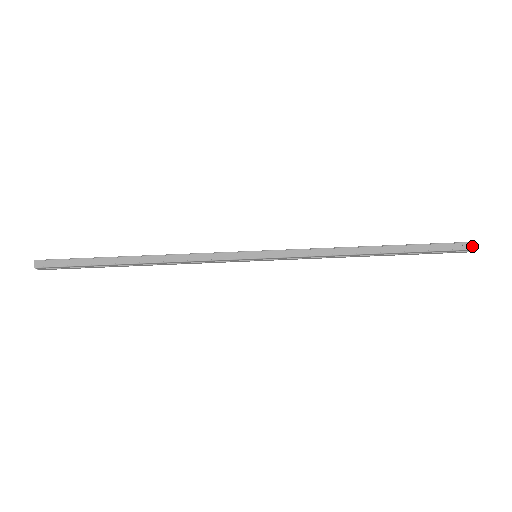
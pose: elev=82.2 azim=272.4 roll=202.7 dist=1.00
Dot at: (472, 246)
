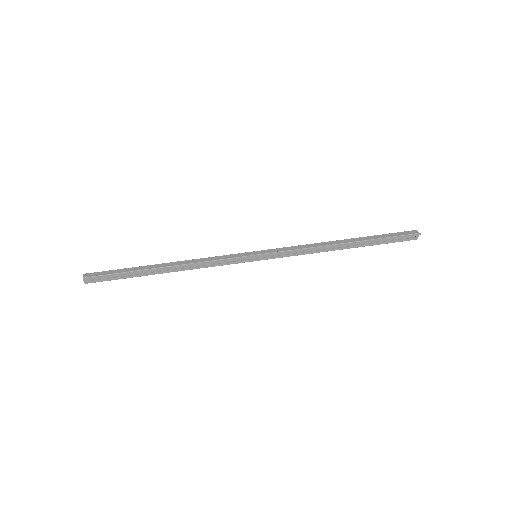
Dot at: (415, 232)
